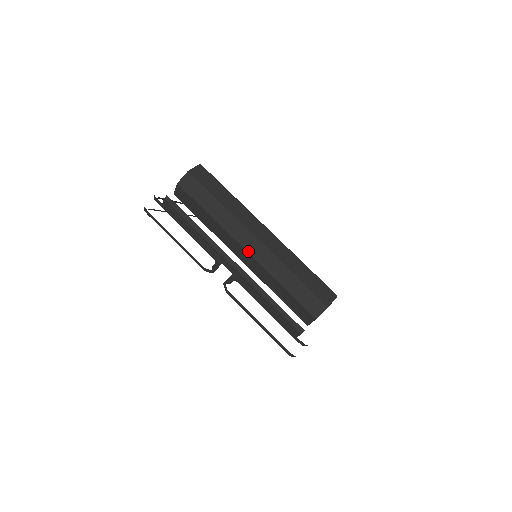
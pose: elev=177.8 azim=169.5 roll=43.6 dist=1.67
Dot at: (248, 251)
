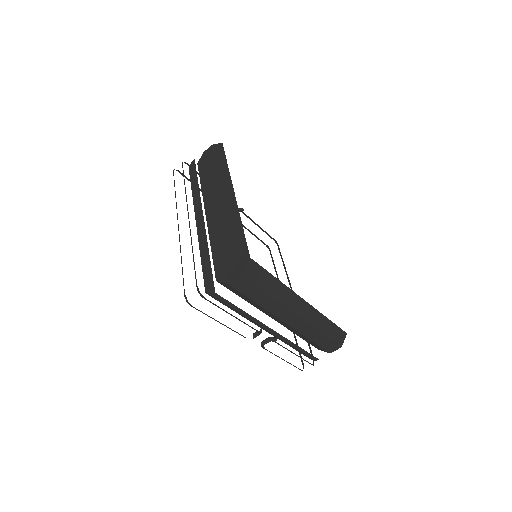
Dot at: (288, 324)
